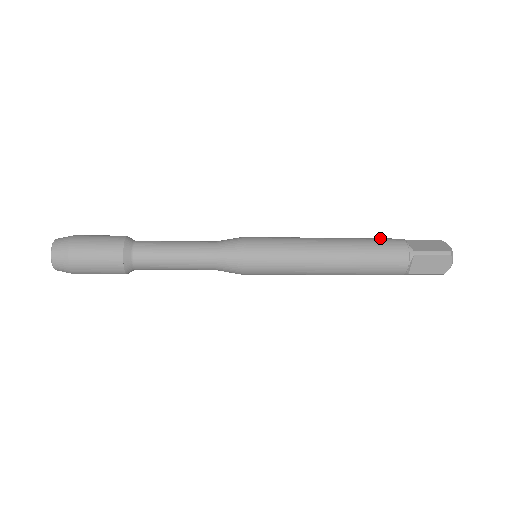
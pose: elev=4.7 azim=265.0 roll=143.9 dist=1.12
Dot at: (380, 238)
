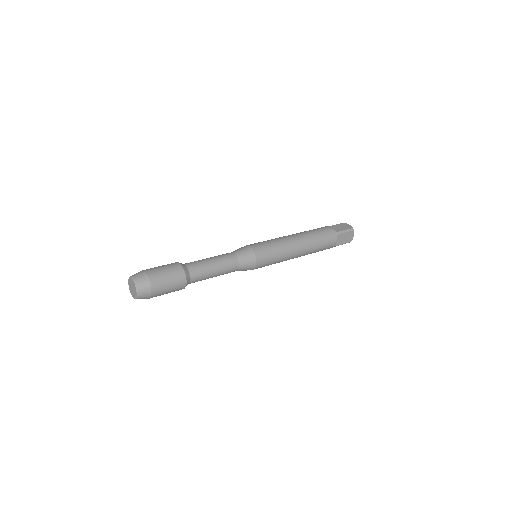
Dot at: (317, 228)
